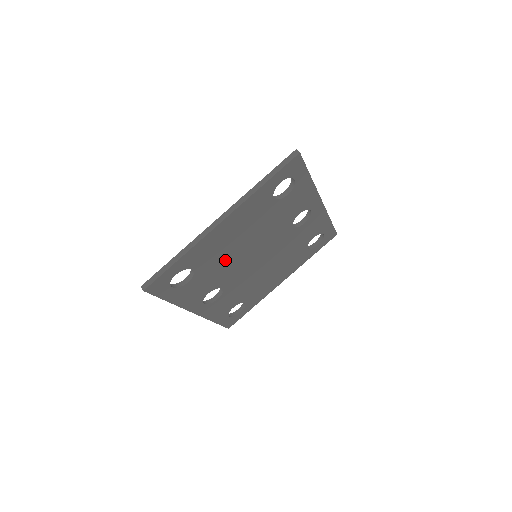
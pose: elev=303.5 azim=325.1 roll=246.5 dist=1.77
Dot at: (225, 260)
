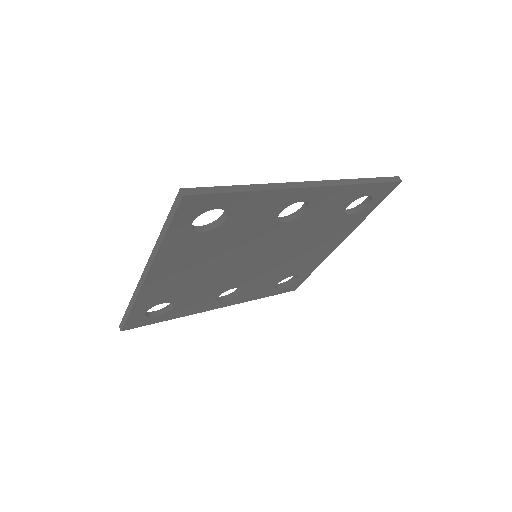
Dot at: (204, 281)
